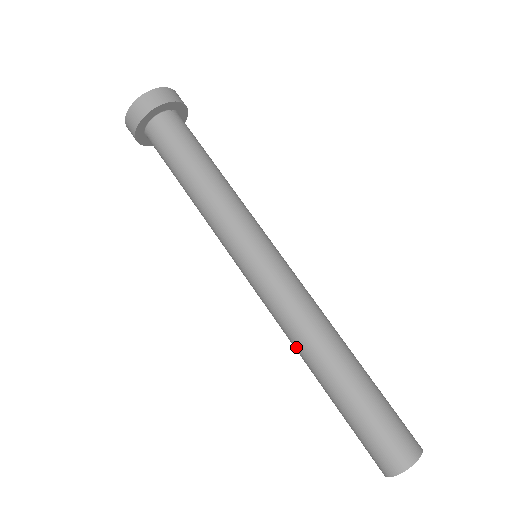
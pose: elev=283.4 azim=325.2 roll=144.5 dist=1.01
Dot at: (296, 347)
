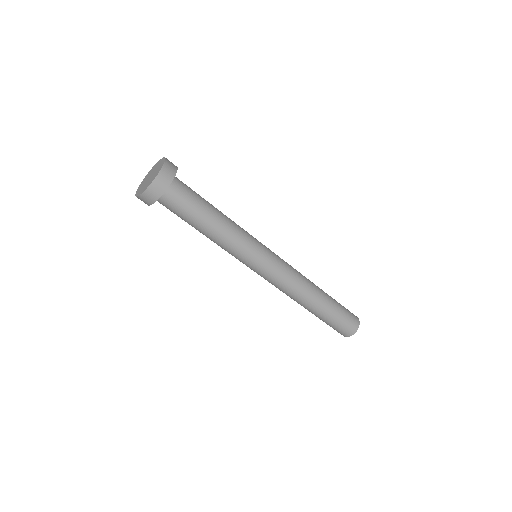
Dot at: (294, 298)
